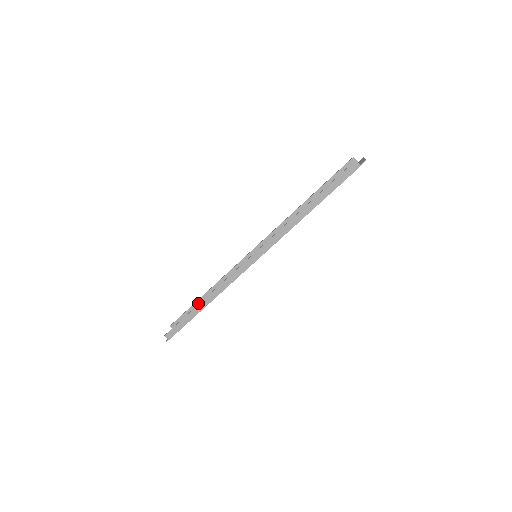
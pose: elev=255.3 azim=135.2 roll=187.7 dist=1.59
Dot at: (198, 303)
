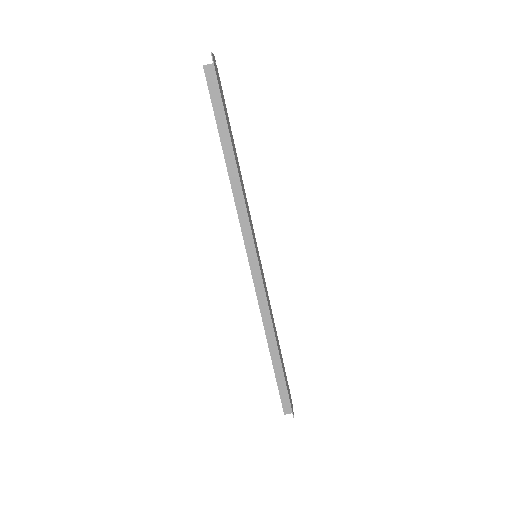
Dot at: occluded
